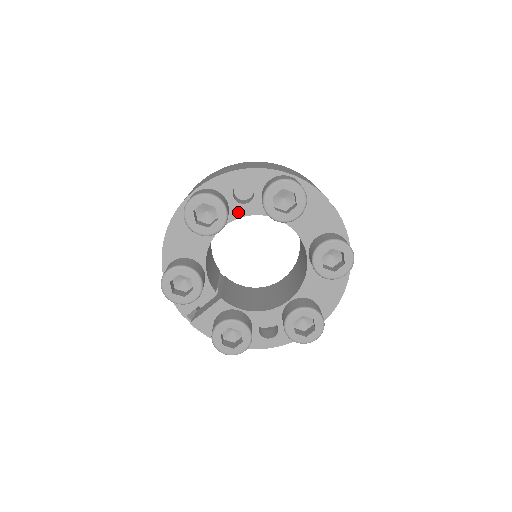
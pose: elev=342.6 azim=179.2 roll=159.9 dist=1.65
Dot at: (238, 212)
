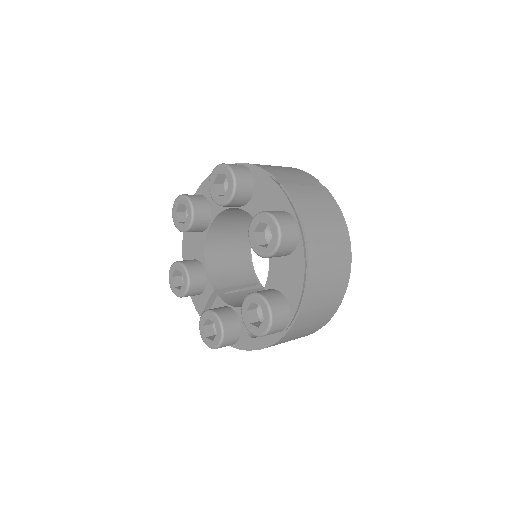
Dot at: (216, 210)
